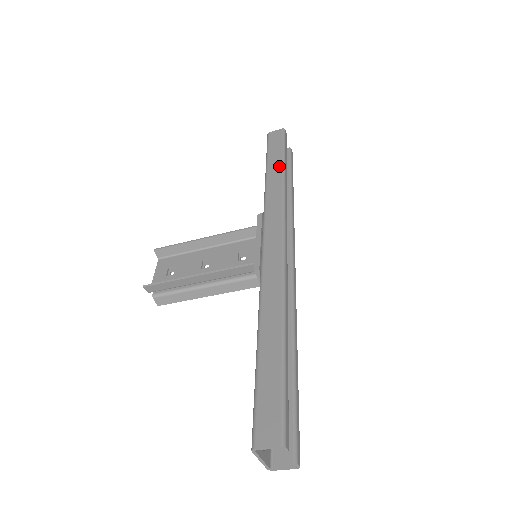
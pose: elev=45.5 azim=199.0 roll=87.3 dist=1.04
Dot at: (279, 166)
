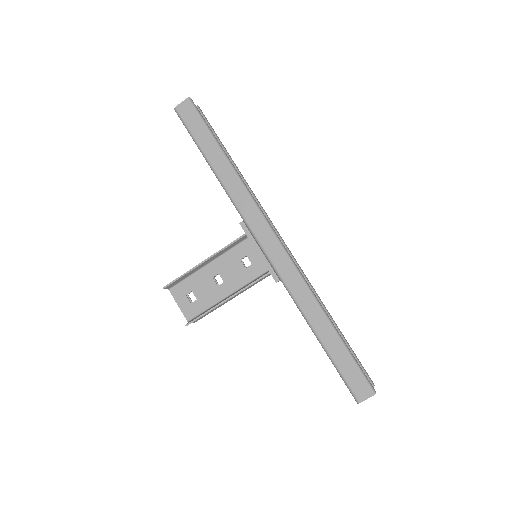
Dot at: (221, 157)
